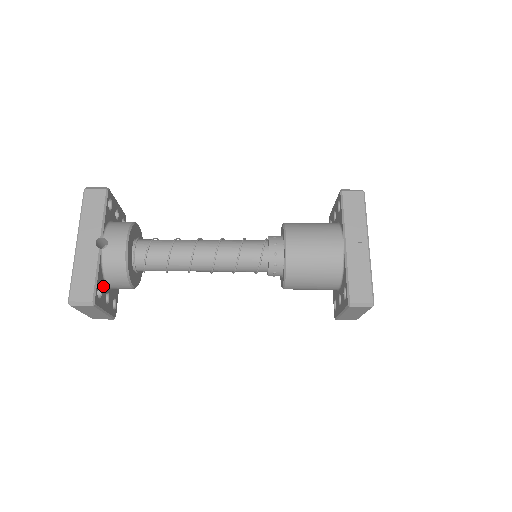
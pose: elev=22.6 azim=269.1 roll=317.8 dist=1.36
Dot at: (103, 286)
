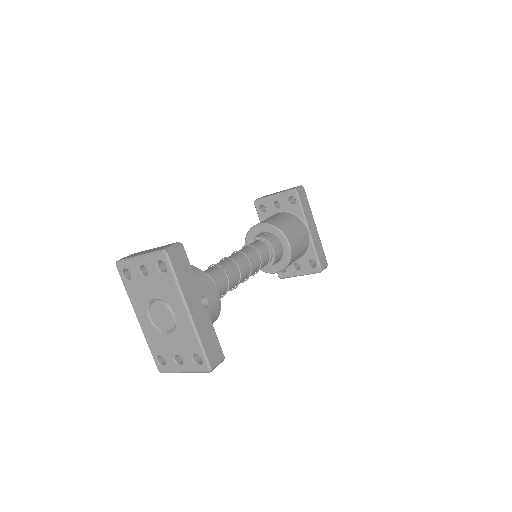
Dot at: occluded
